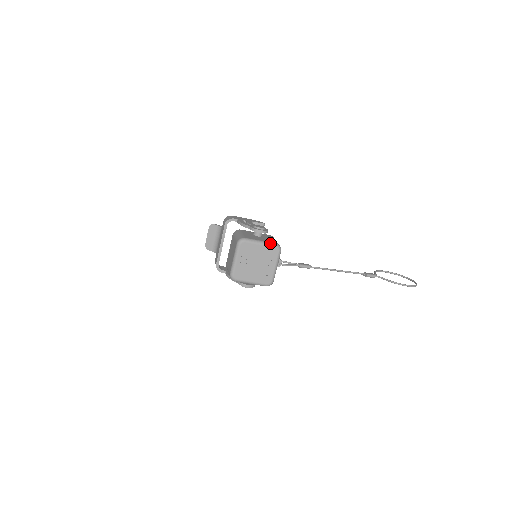
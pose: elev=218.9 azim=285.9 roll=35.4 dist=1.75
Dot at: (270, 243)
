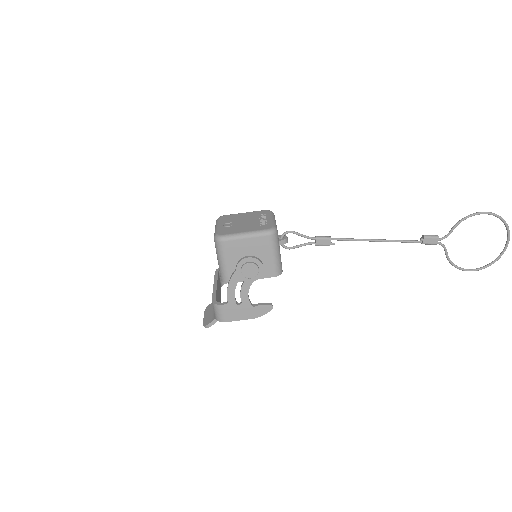
Dot at: occluded
